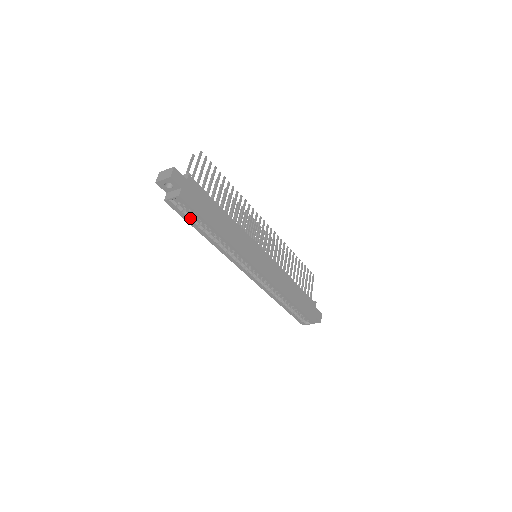
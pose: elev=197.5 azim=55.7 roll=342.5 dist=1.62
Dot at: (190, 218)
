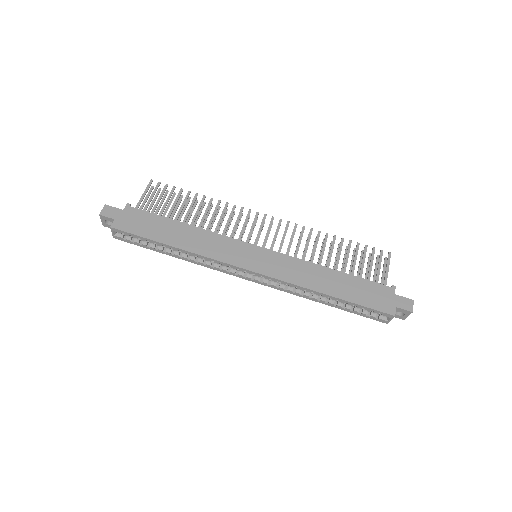
Dot at: (143, 244)
